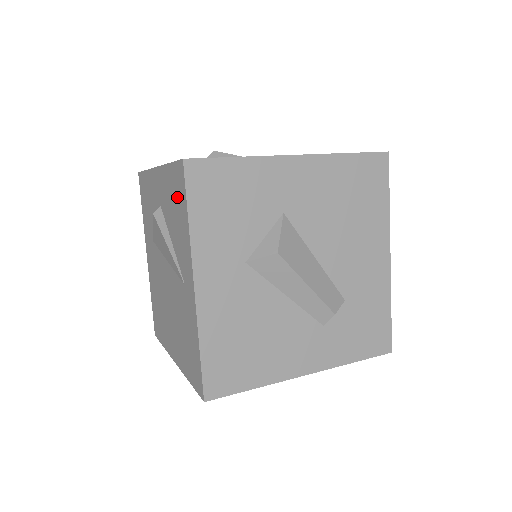
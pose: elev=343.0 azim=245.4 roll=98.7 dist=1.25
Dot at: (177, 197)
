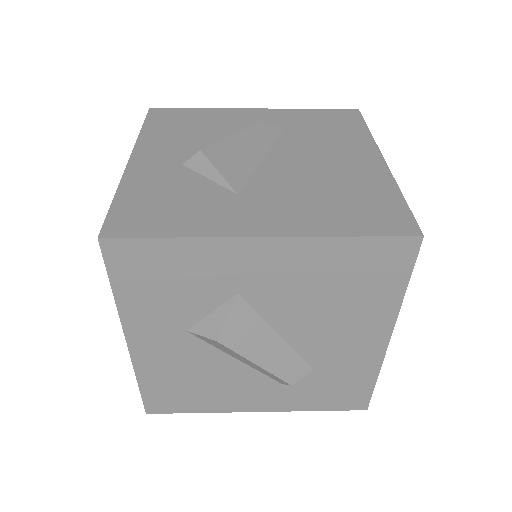
Dot at: occluded
